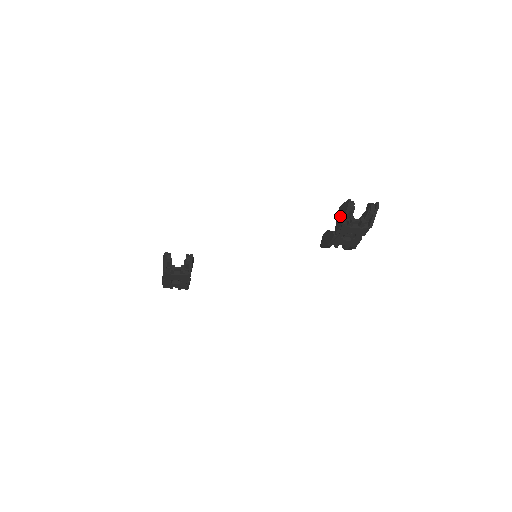
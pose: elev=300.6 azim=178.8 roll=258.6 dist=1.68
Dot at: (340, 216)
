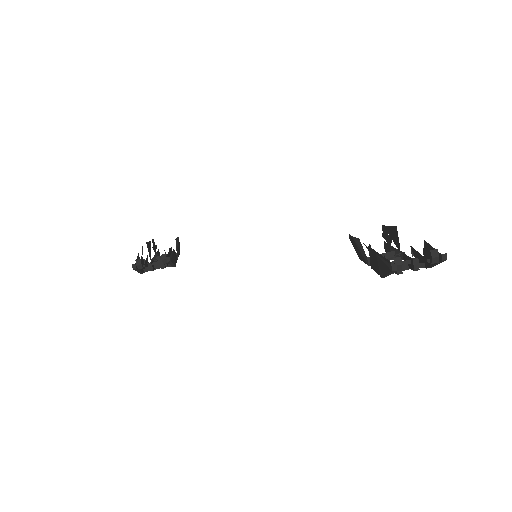
Dot at: (377, 266)
